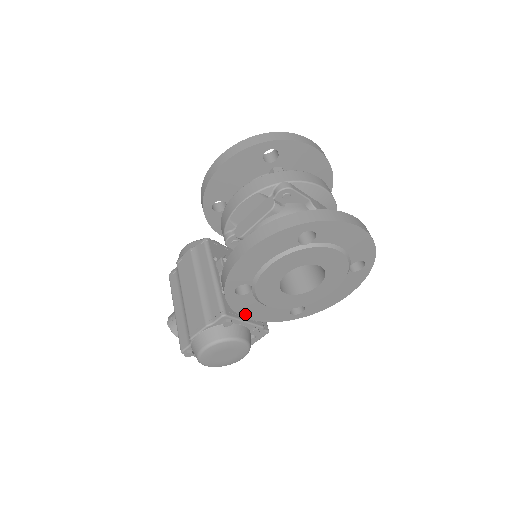
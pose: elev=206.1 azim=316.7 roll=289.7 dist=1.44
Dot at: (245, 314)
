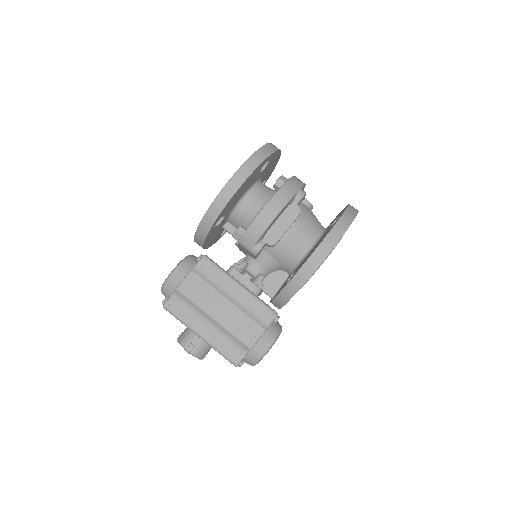
Dot at: occluded
